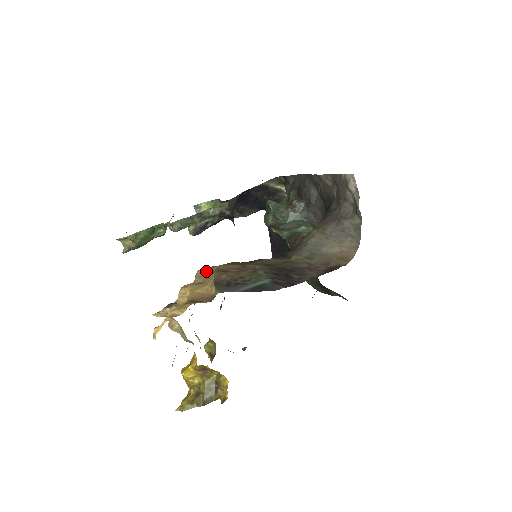
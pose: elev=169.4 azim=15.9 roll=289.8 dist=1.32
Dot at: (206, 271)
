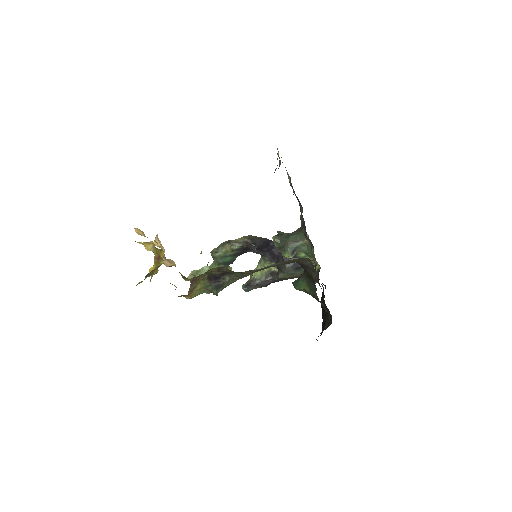
Dot at: occluded
